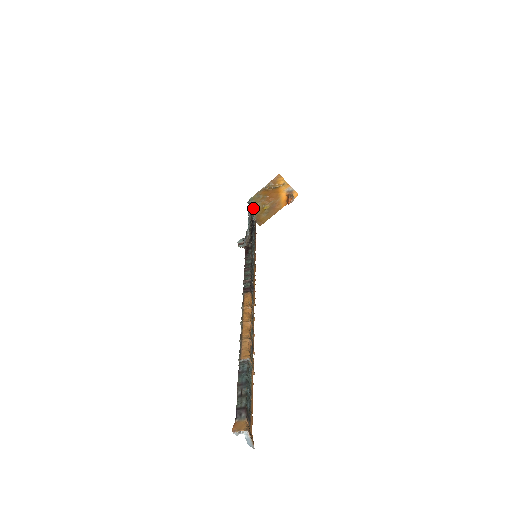
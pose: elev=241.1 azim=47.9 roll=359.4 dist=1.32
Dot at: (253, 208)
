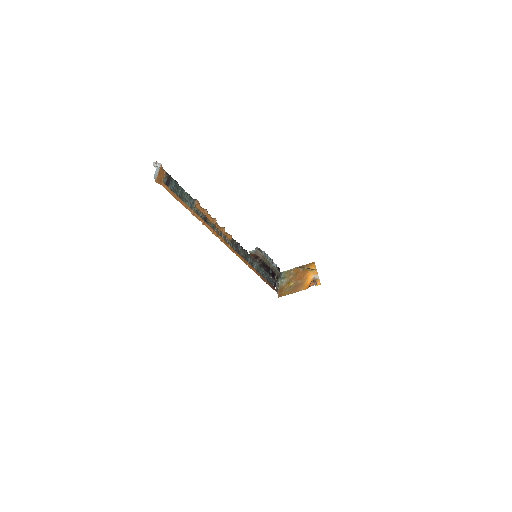
Dot at: (282, 280)
